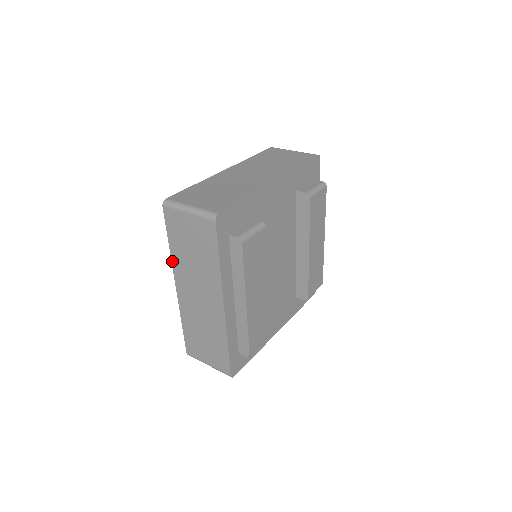
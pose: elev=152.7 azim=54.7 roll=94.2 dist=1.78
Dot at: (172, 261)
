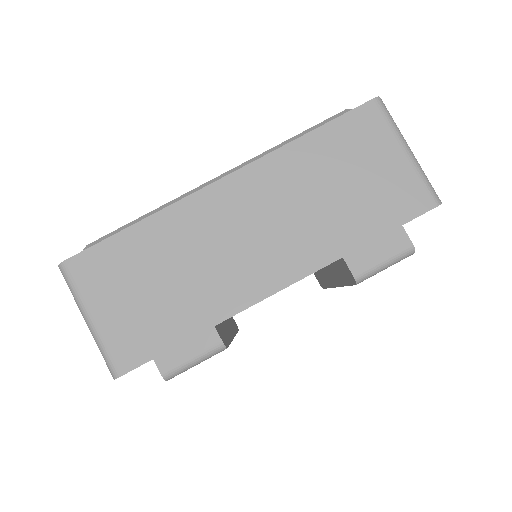
Dot at: occluded
